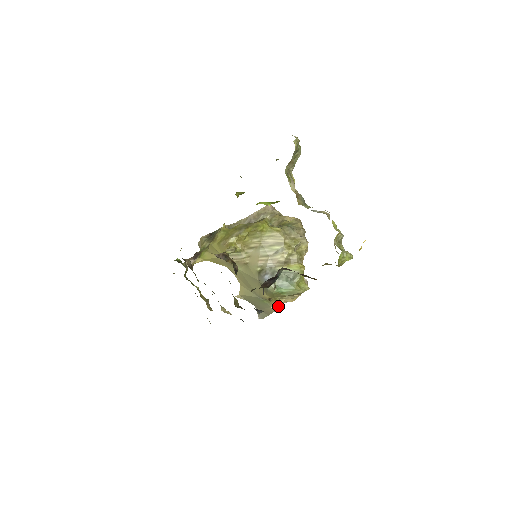
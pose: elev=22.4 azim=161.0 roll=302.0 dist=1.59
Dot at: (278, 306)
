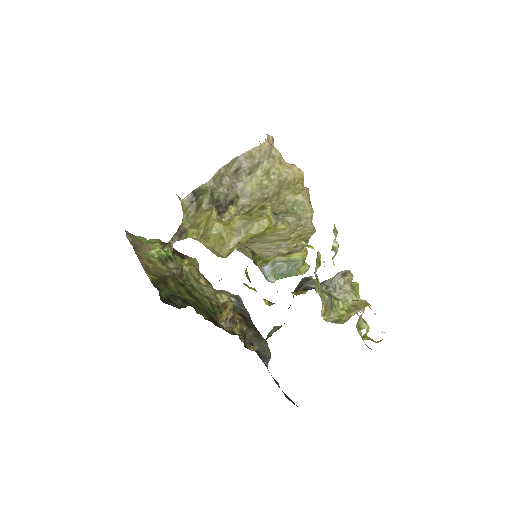
Dot at: occluded
